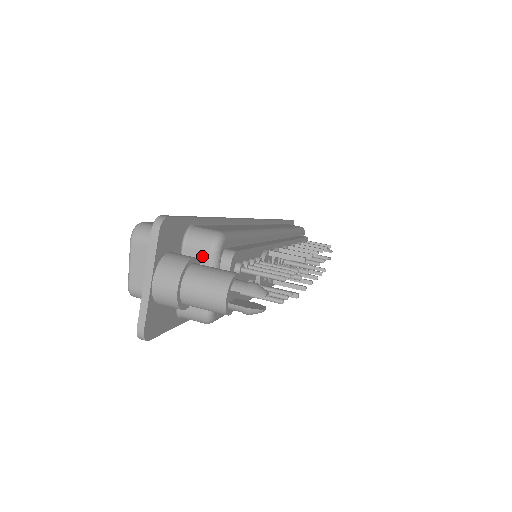
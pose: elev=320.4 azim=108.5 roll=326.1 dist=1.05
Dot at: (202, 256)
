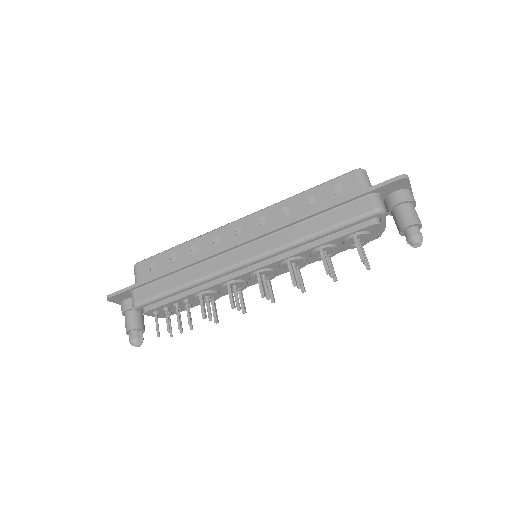
Dot at: occluded
